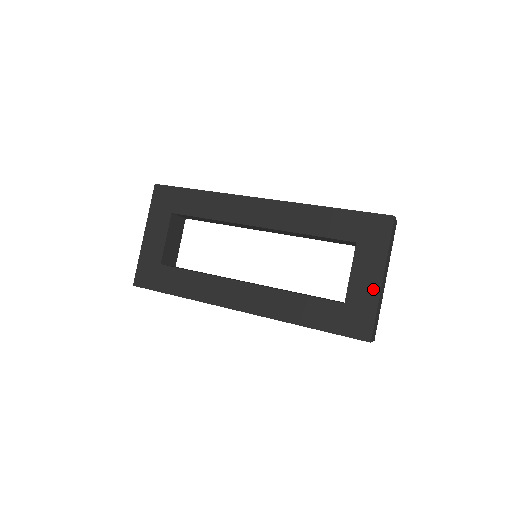
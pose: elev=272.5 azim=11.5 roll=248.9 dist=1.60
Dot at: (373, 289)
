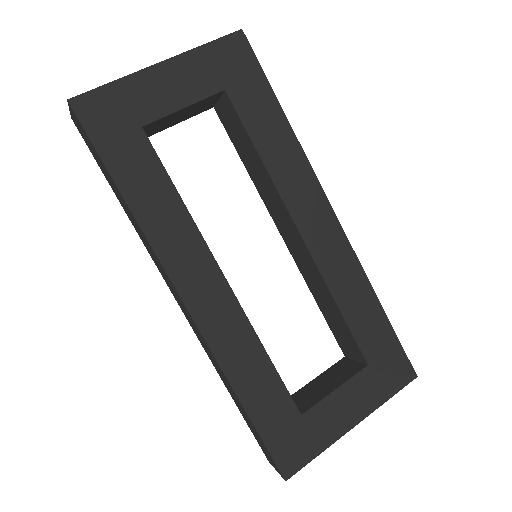
Dot at: (339, 427)
